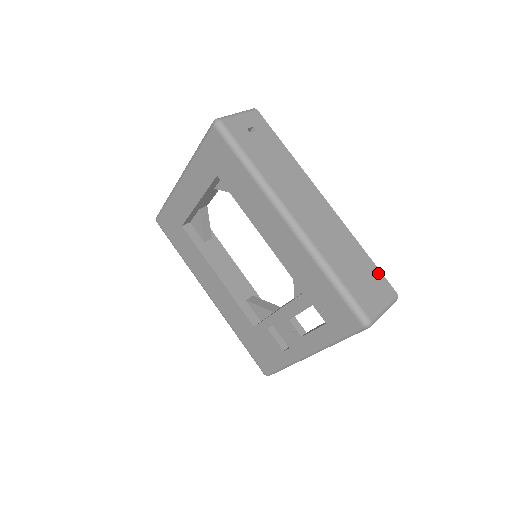
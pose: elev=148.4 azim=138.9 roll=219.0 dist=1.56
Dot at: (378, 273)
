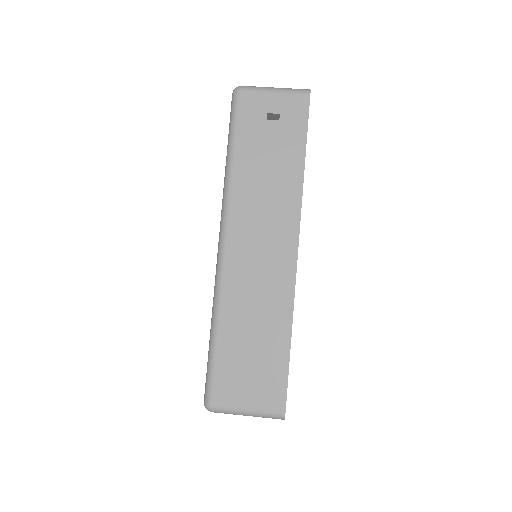
Dot at: (282, 374)
